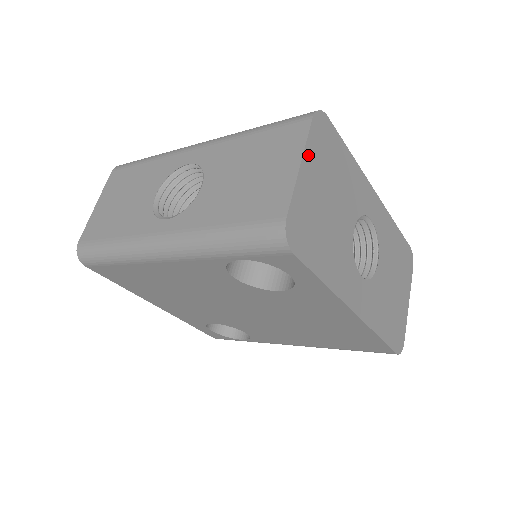
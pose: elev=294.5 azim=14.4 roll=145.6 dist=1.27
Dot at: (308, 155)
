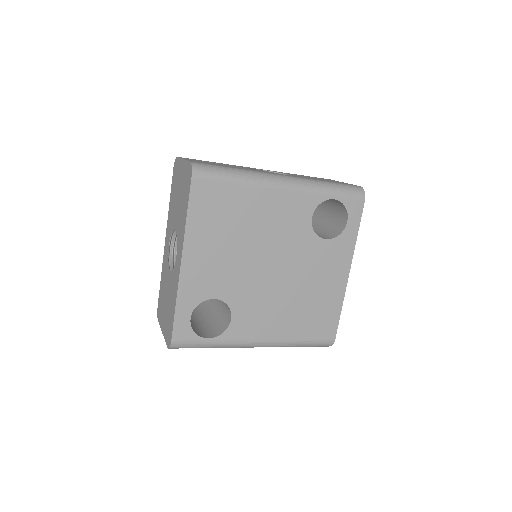
Dot at: occluded
